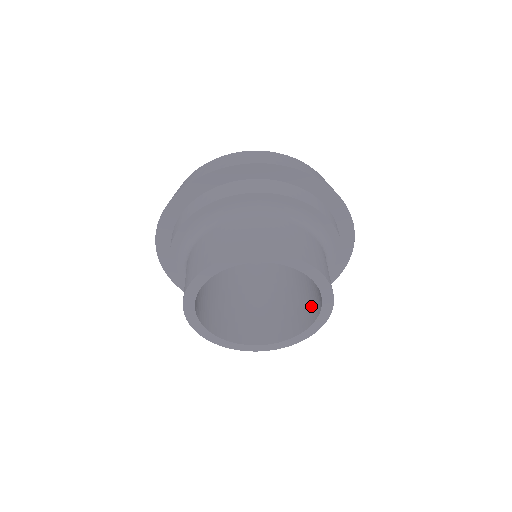
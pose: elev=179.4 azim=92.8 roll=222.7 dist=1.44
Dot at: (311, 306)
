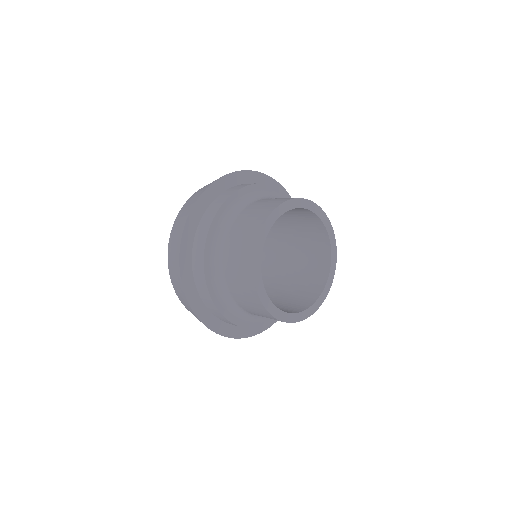
Dot at: (316, 273)
